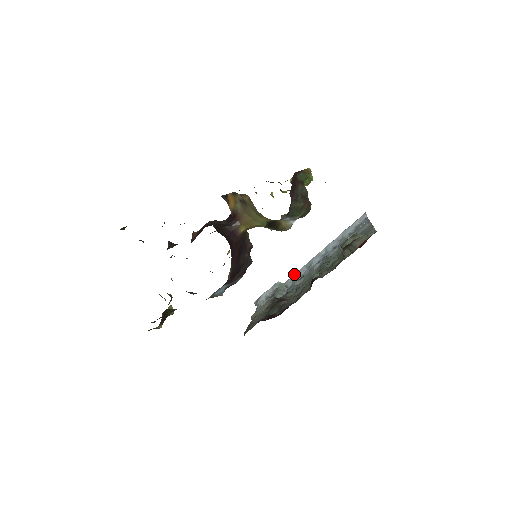
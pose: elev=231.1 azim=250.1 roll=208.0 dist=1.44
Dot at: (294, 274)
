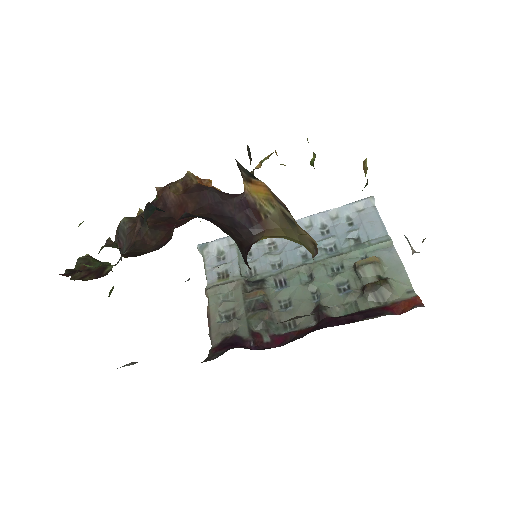
Dot at: occluded
